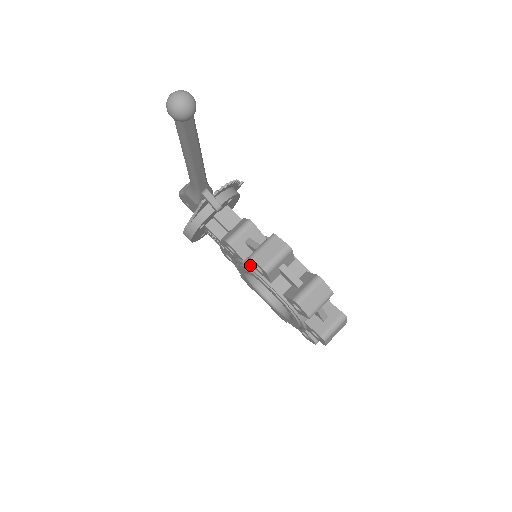
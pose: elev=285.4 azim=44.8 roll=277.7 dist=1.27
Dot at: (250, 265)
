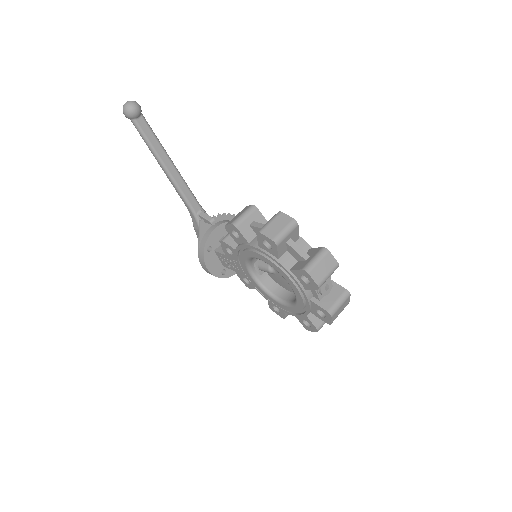
Dot at: (237, 246)
